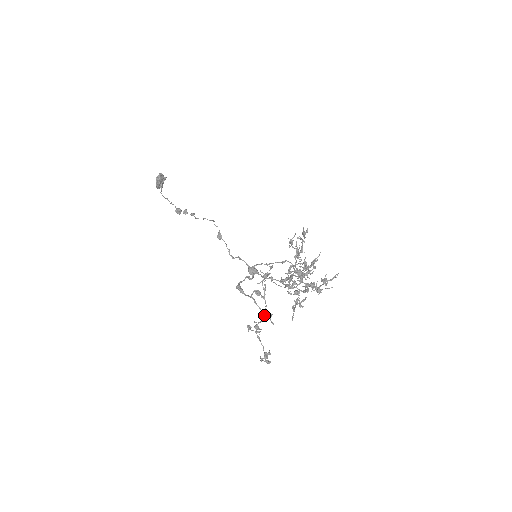
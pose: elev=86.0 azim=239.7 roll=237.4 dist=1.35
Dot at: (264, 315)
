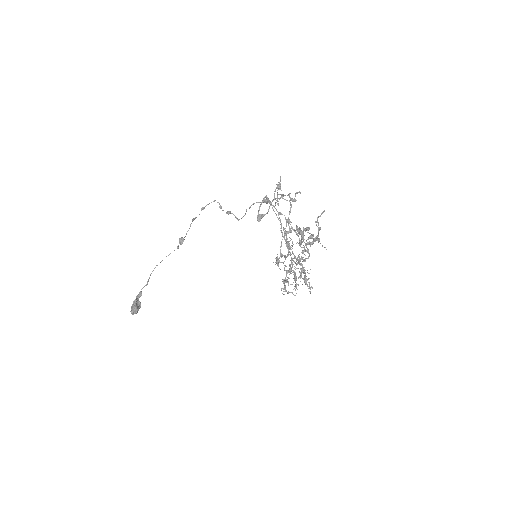
Dot at: (290, 202)
